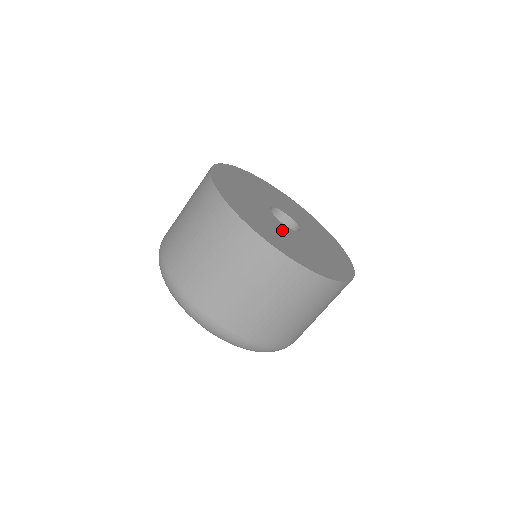
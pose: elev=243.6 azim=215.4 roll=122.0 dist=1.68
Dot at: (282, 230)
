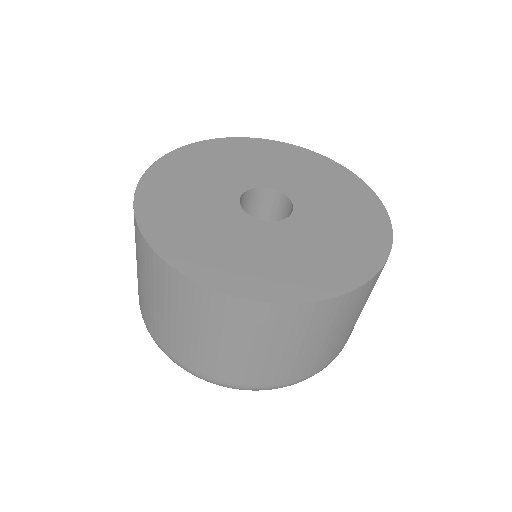
Dot at: (222, 221)
